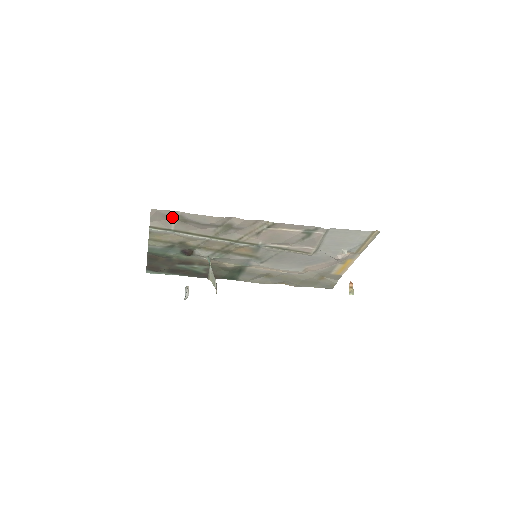
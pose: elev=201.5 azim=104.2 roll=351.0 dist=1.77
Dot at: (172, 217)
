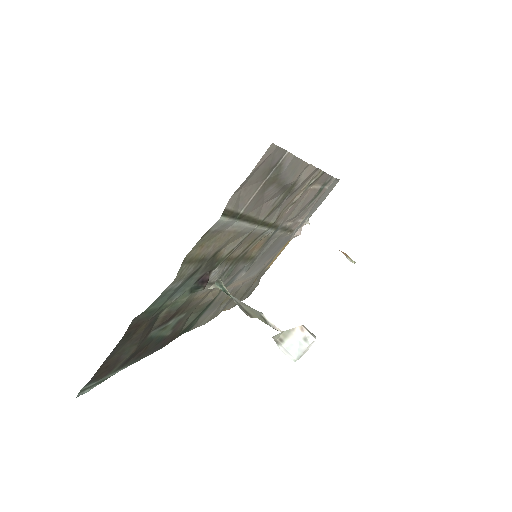
Dot at: (268, 172)
